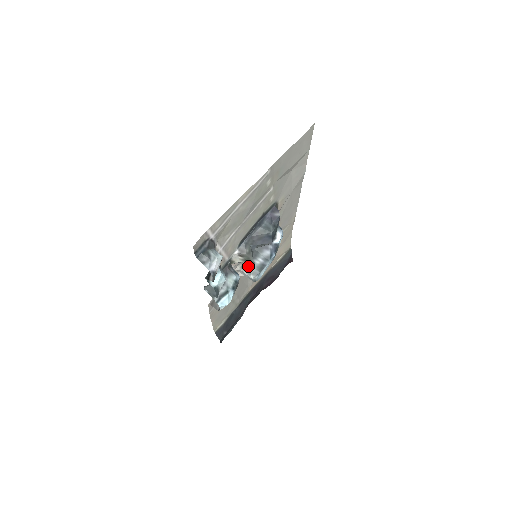
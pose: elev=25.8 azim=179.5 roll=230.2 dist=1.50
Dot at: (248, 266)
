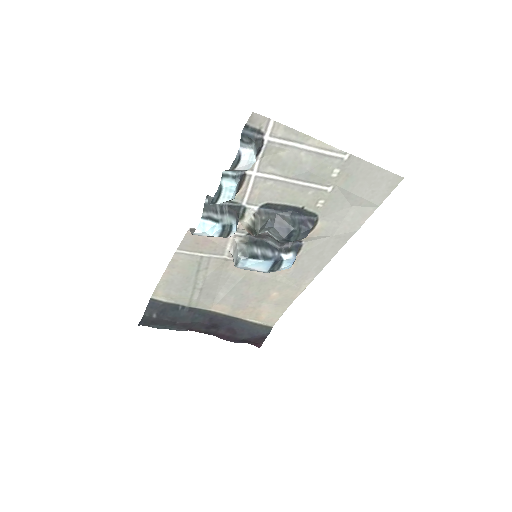
Dot at: (246, 245)
